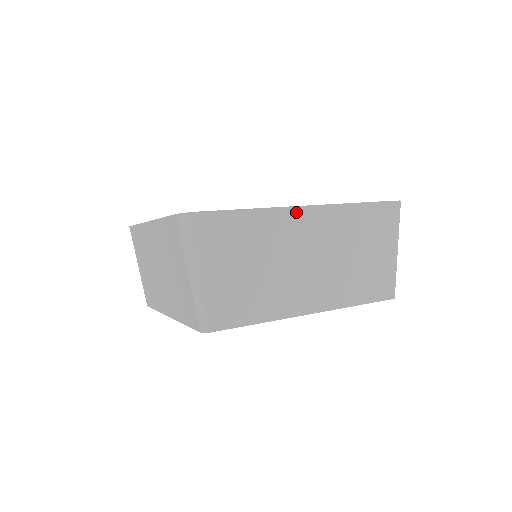
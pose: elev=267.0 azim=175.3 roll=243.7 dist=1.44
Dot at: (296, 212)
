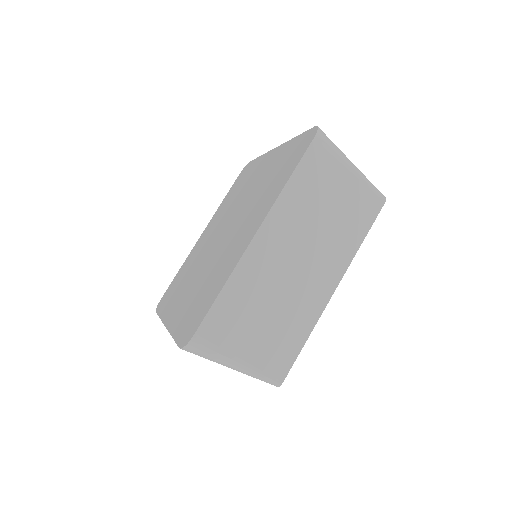
Dot at: (252, 250)
